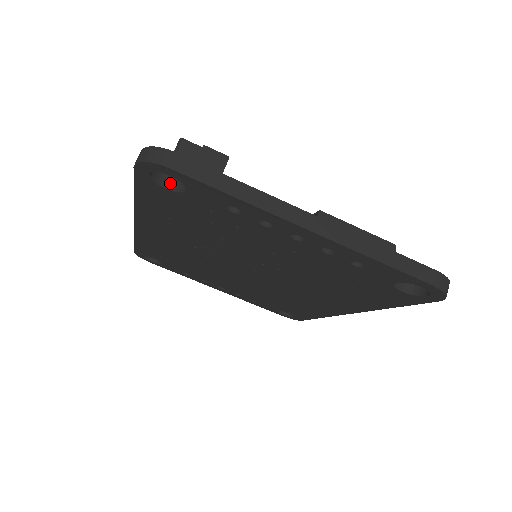
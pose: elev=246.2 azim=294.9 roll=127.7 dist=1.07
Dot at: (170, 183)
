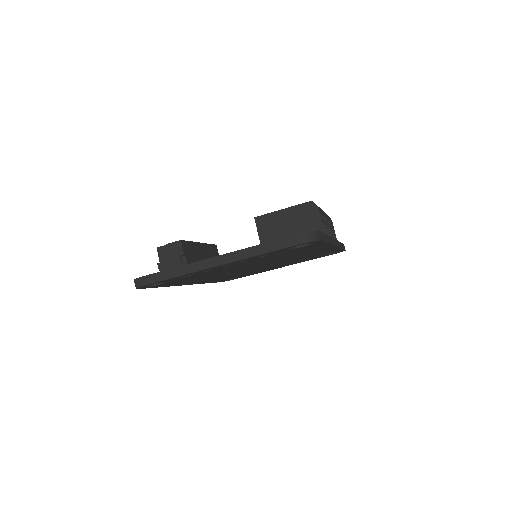
Dot at: occluded
